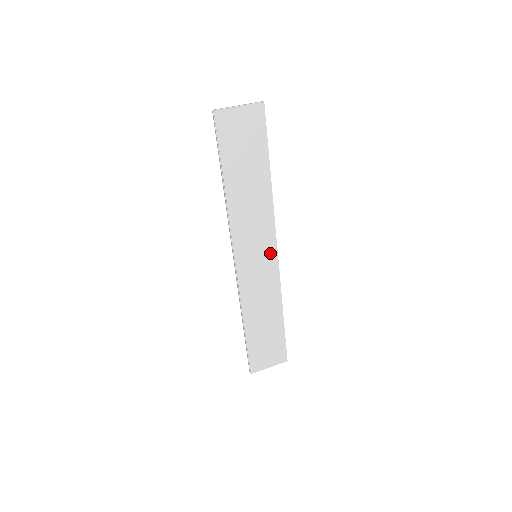
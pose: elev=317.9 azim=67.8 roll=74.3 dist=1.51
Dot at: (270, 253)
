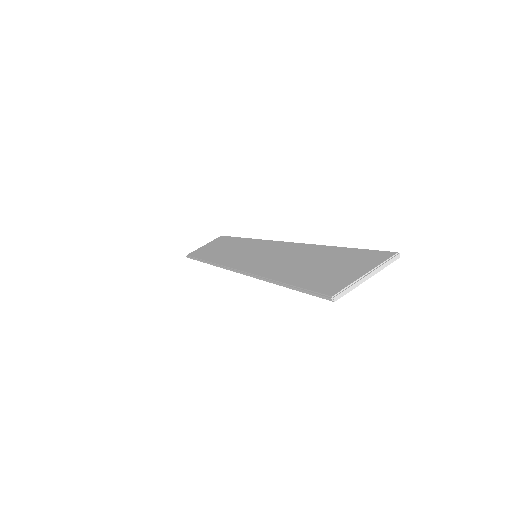
Dot at: occluded
